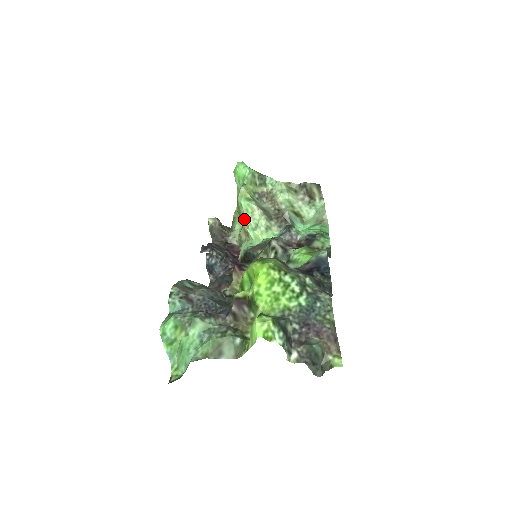
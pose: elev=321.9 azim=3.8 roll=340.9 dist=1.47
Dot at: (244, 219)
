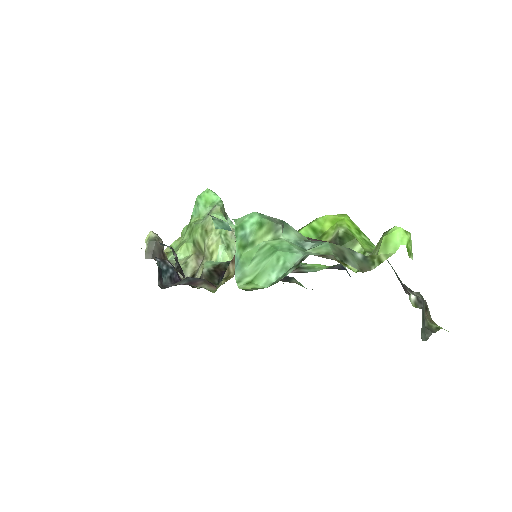
Dot at: (215, 235)
